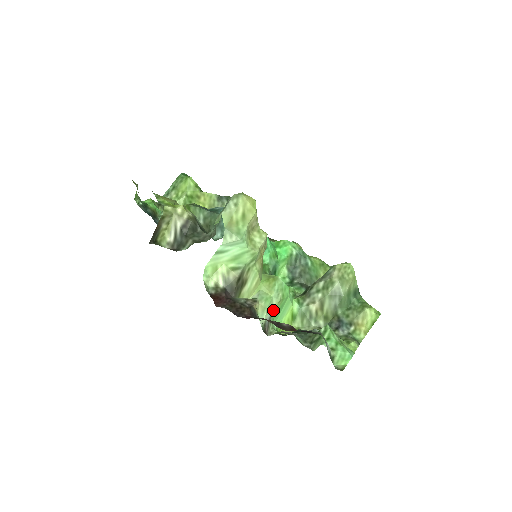
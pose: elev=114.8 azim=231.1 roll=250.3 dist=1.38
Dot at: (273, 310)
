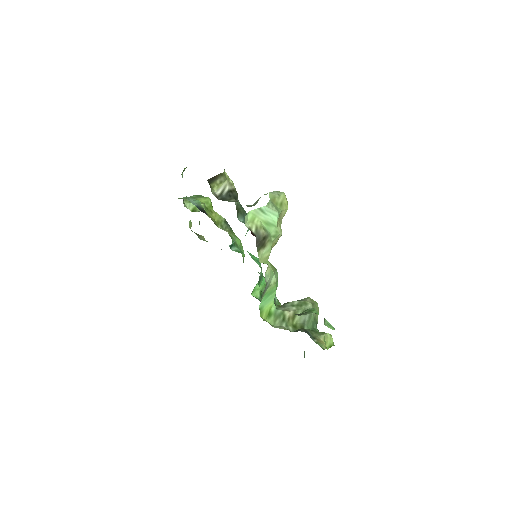
Dot at: (269, 285)
